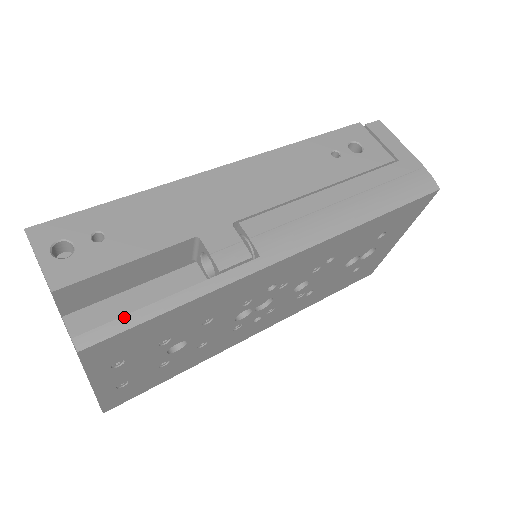
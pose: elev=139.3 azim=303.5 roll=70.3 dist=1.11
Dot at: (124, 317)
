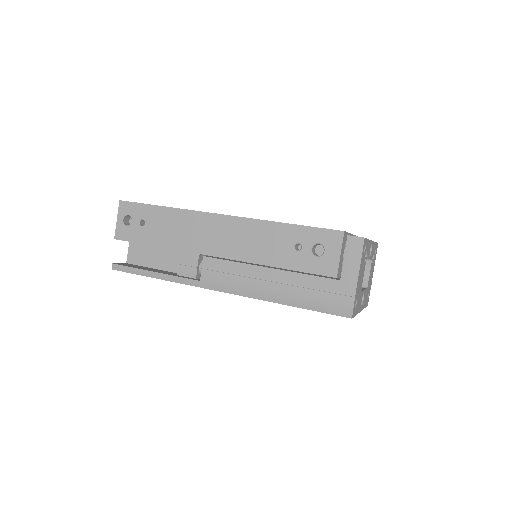
Dot at: (132, 268)
